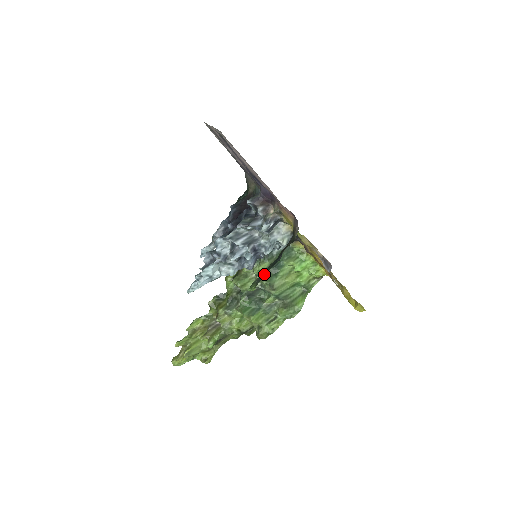
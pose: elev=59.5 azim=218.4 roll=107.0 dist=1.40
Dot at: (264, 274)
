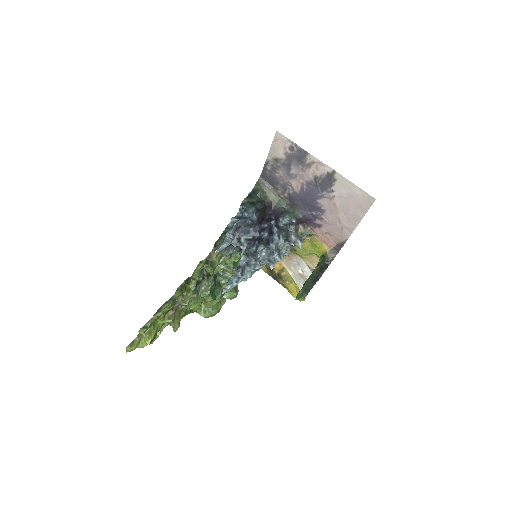
Dot at: occluded
